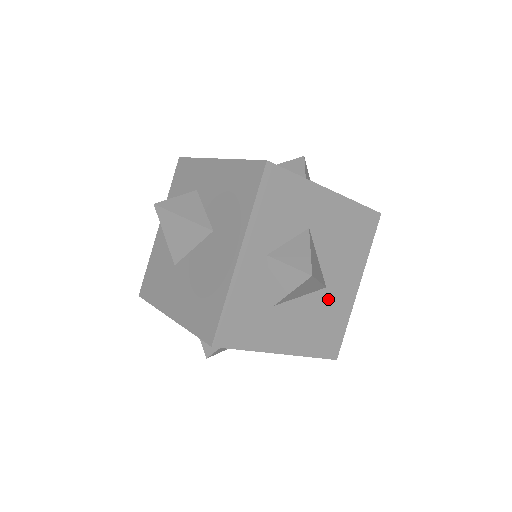
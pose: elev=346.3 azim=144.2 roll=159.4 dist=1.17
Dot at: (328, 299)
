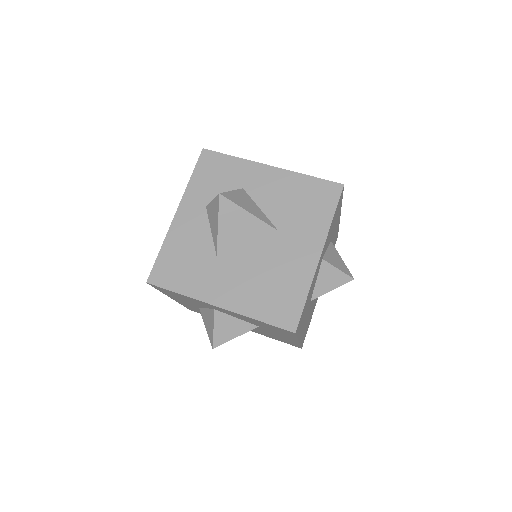
Dot at: occluded
